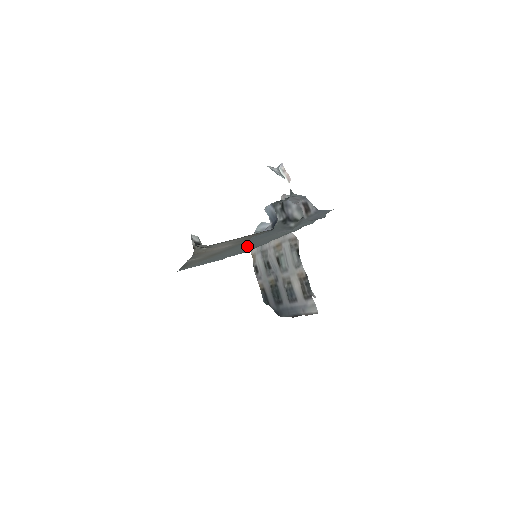
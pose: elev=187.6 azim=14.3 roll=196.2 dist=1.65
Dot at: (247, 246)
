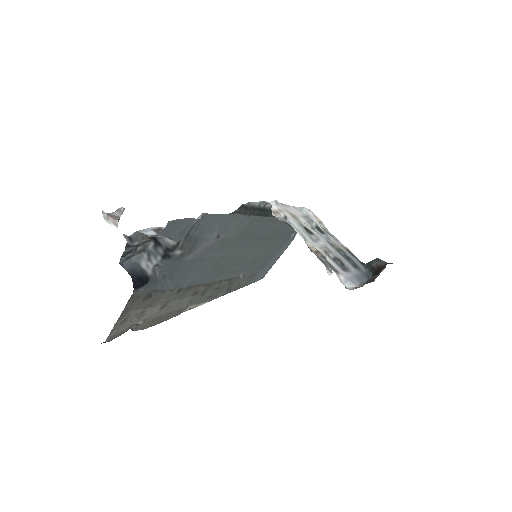
Dot at: (233, 257)
